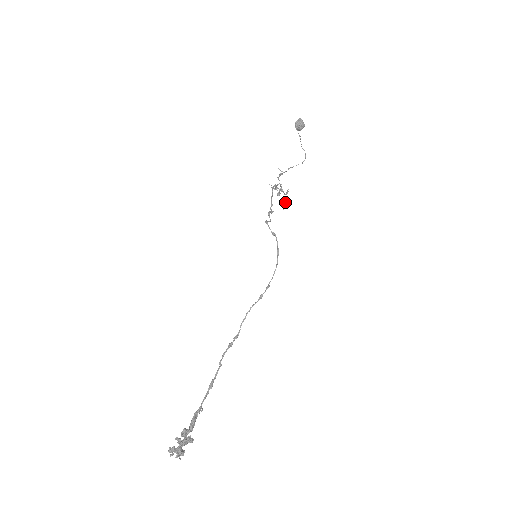
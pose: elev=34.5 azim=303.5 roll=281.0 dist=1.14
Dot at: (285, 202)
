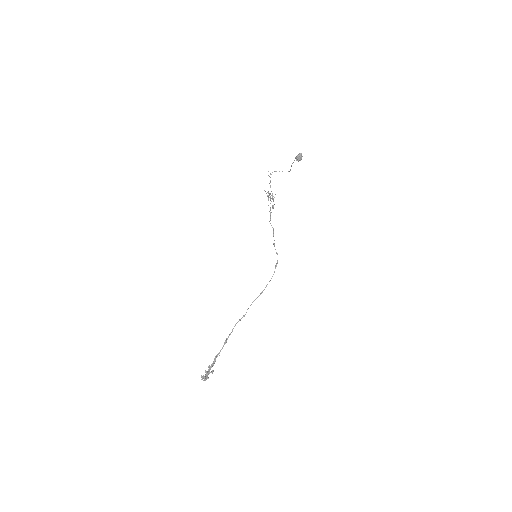
Dot at: (273, 207)
